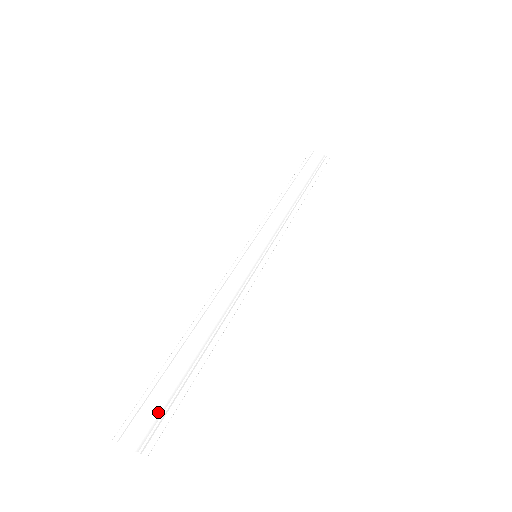
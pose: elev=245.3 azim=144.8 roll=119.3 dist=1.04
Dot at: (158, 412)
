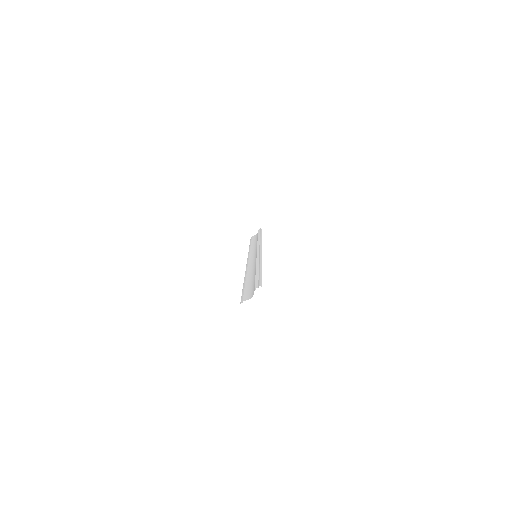
Dot at: occluded
